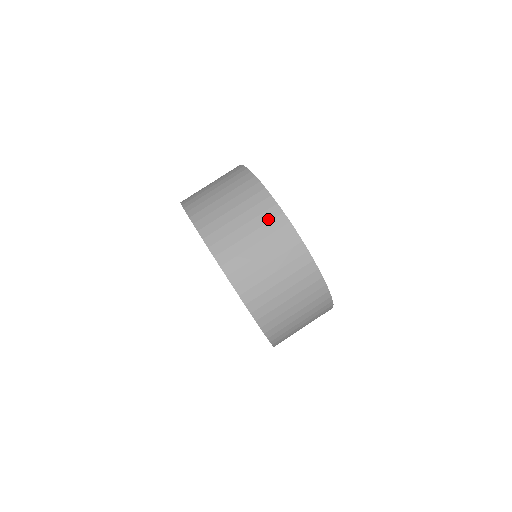
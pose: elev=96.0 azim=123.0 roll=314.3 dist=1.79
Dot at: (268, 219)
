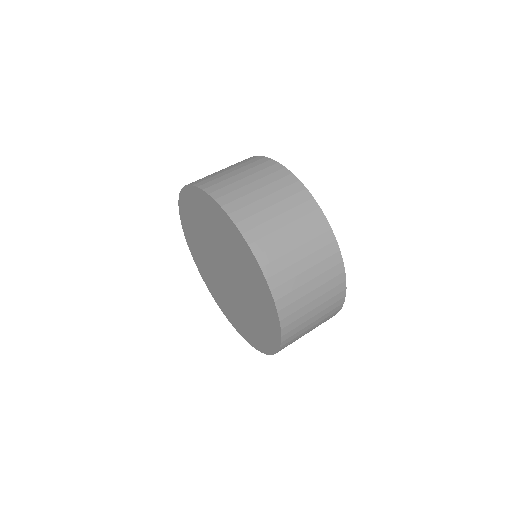
Dot at: (284, 185)
